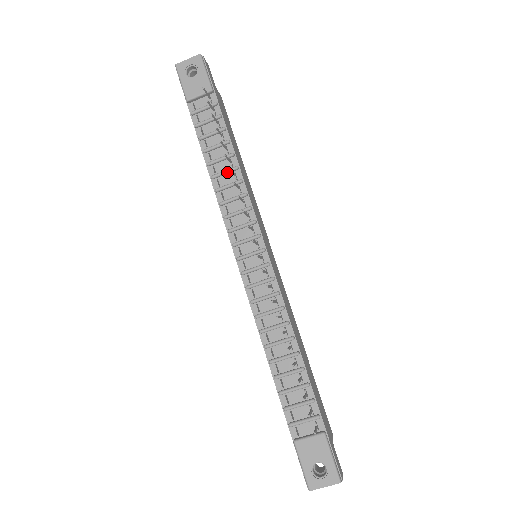
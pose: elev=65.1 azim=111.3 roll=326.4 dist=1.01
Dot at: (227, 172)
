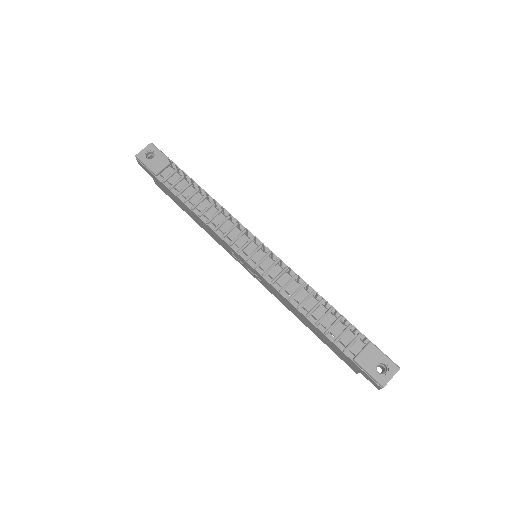
Dot at: (209, 207)
